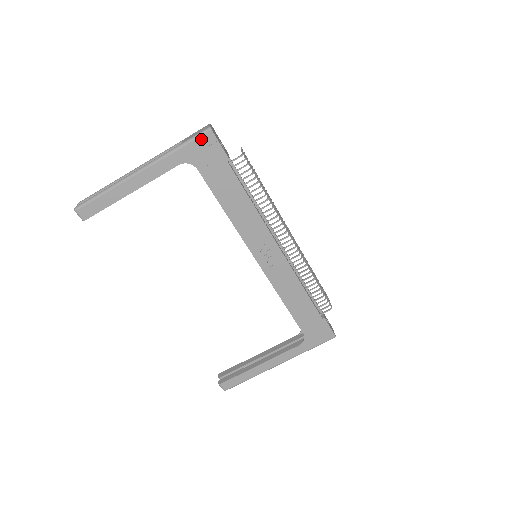
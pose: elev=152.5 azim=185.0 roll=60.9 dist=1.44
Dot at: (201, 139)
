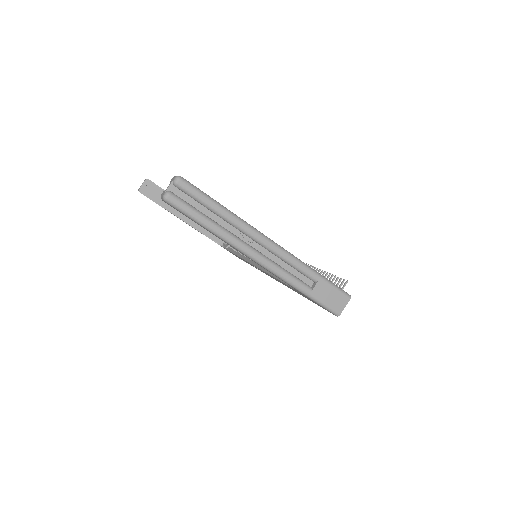
Dot at: (323, 307)
